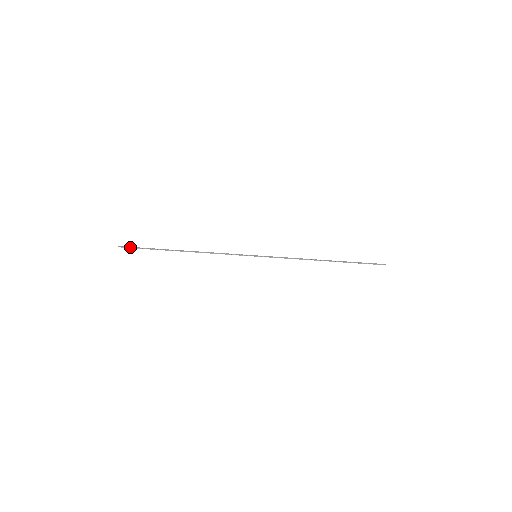
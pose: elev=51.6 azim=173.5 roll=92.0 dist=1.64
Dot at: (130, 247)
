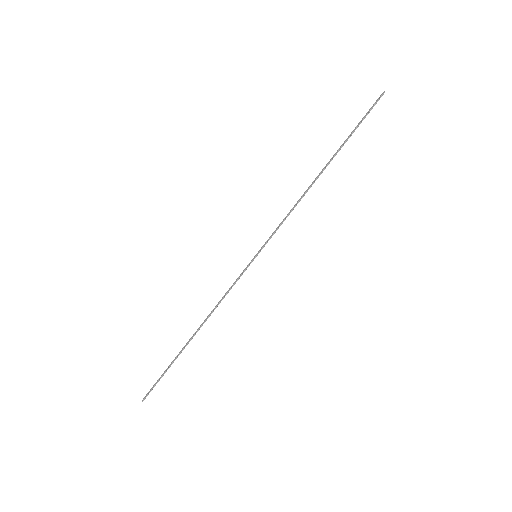
Dot at: (151, 389)
